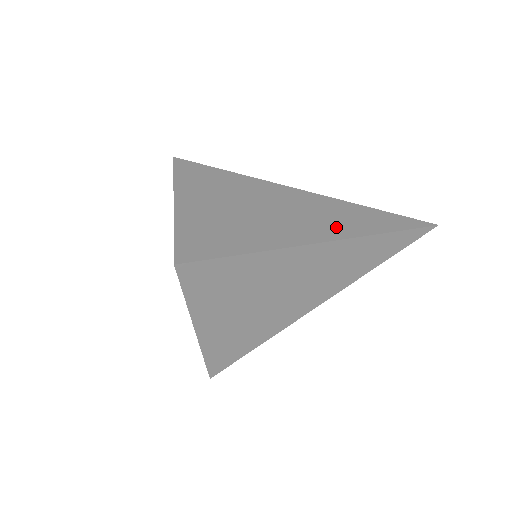
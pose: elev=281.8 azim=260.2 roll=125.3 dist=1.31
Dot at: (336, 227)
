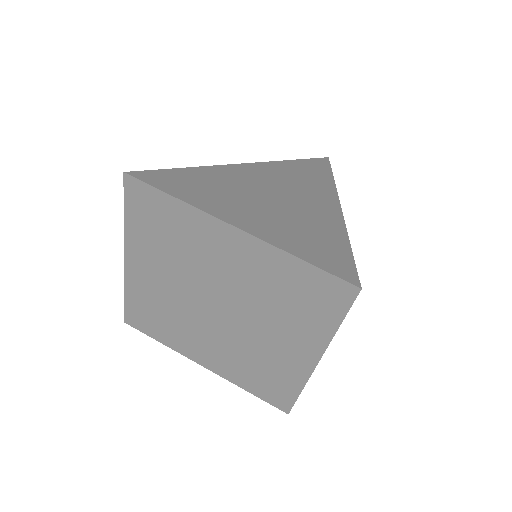
Dot at: (319, 186)
